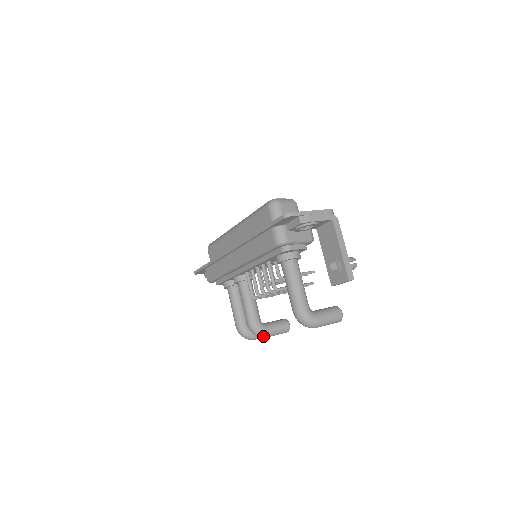
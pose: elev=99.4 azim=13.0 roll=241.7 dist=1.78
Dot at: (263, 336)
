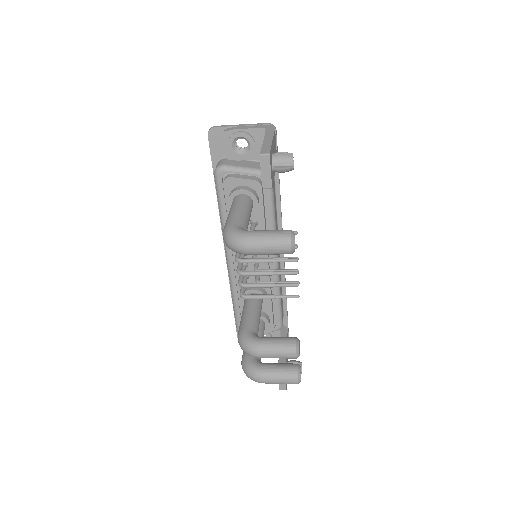
Dot at: (252, 349)
